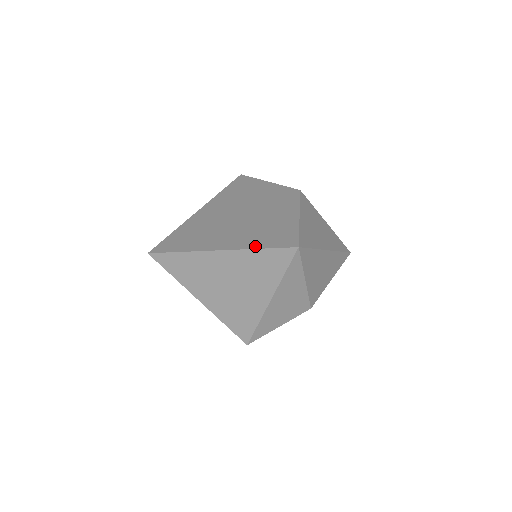
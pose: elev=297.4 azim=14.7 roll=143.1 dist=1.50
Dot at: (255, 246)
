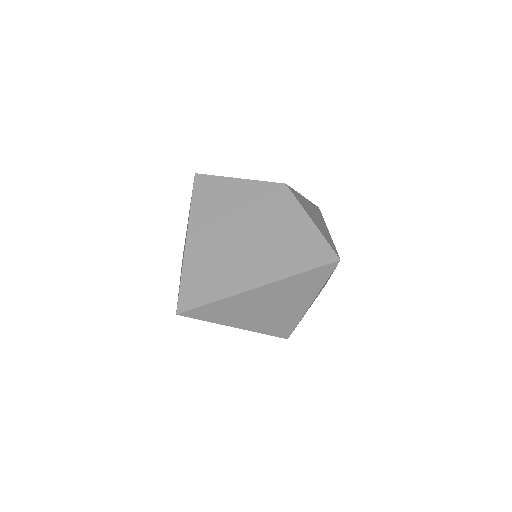
Dot at: (295, 271)
